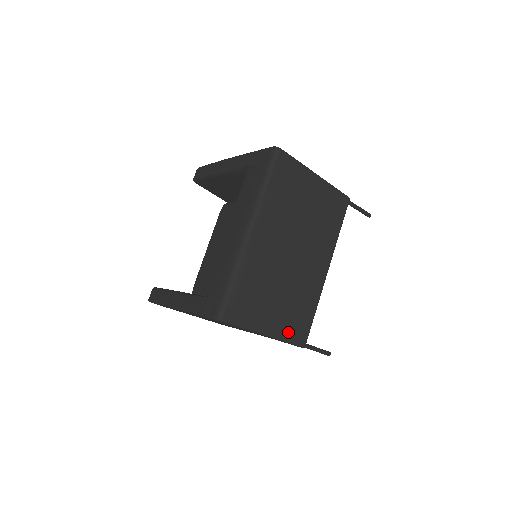
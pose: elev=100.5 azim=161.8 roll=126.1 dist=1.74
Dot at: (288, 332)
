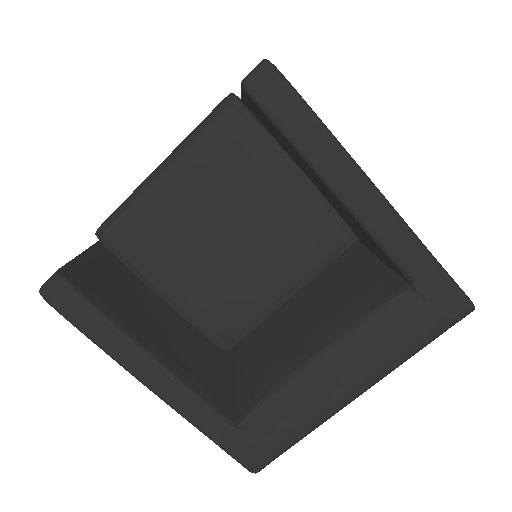
Dot at: occluded
